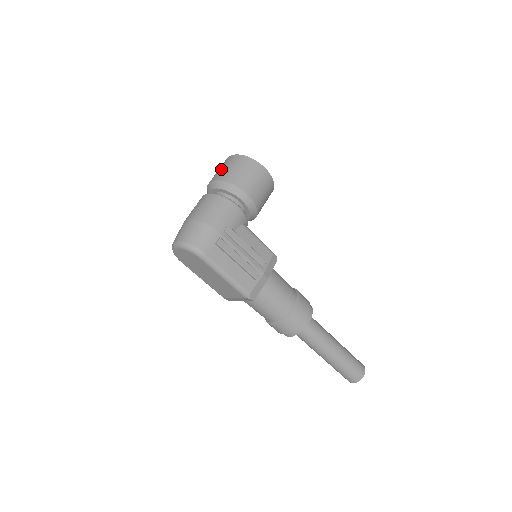
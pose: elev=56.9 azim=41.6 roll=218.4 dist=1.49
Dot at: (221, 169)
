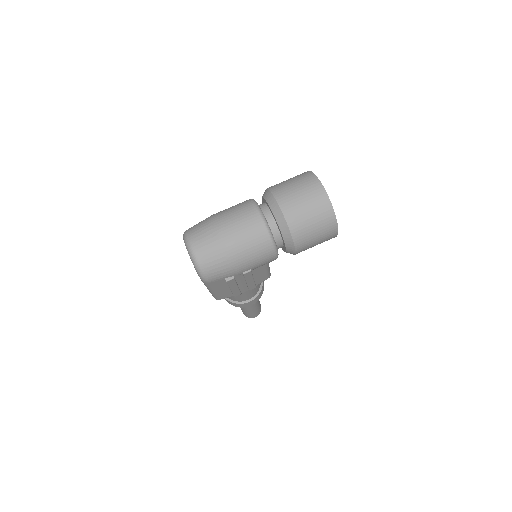
Dot at: (301, 202)
